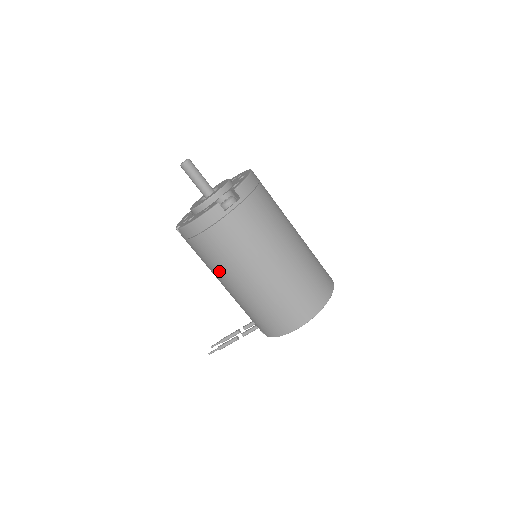
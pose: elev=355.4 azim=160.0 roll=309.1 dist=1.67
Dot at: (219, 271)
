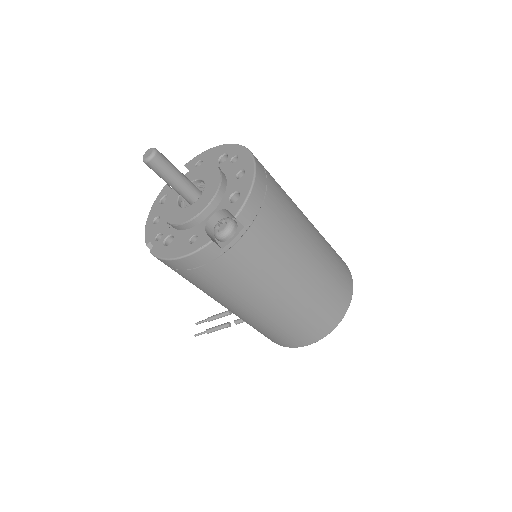
Dot at: (212, 297)
